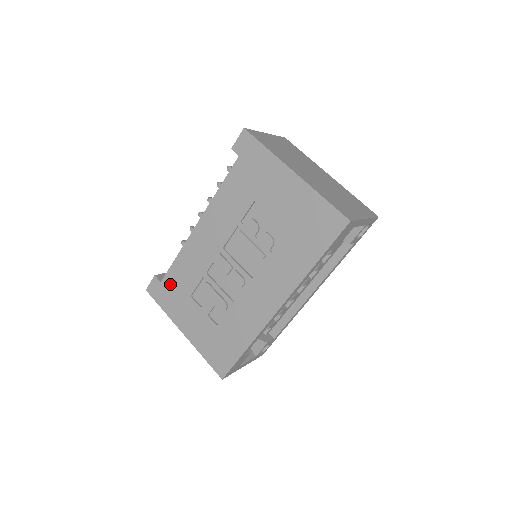
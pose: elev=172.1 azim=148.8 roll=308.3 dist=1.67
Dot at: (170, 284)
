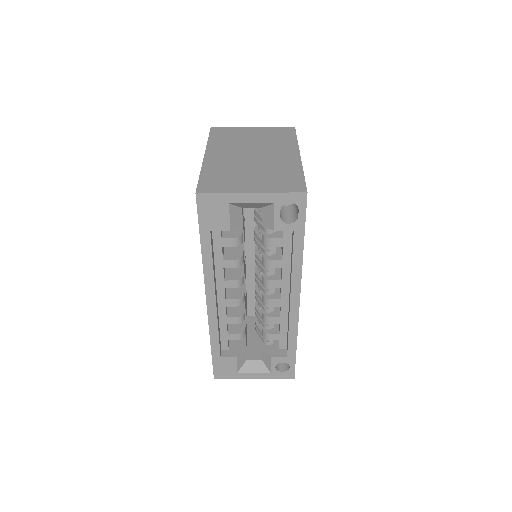
Dot at: occluded
